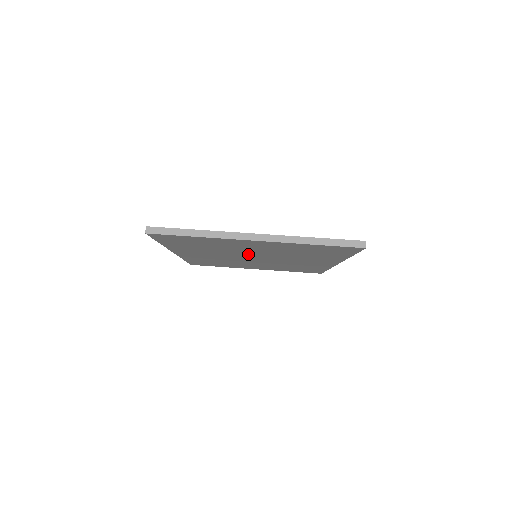
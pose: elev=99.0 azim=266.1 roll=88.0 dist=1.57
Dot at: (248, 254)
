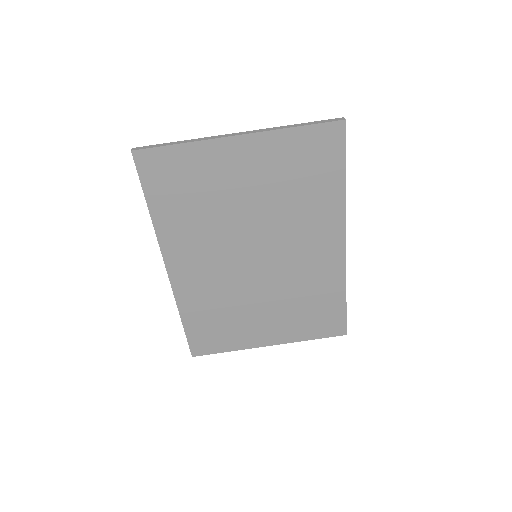
Dot at: (244, 231)
